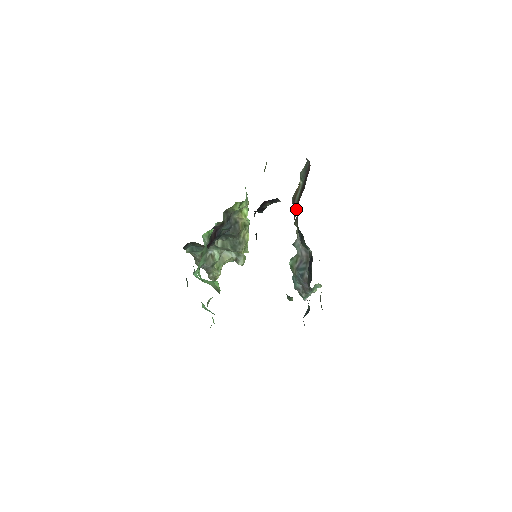
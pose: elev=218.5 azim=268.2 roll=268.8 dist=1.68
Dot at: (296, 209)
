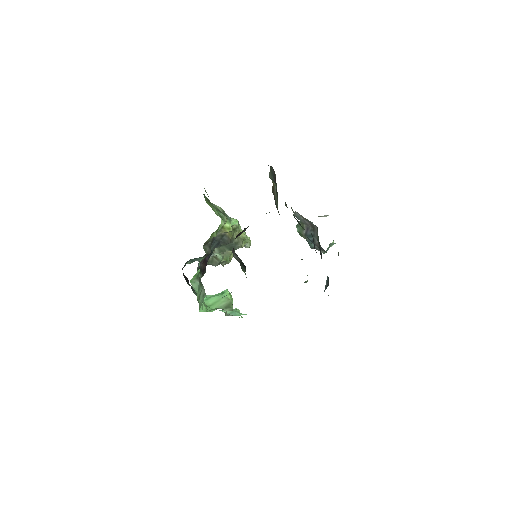
Dot at: (278, 212)
